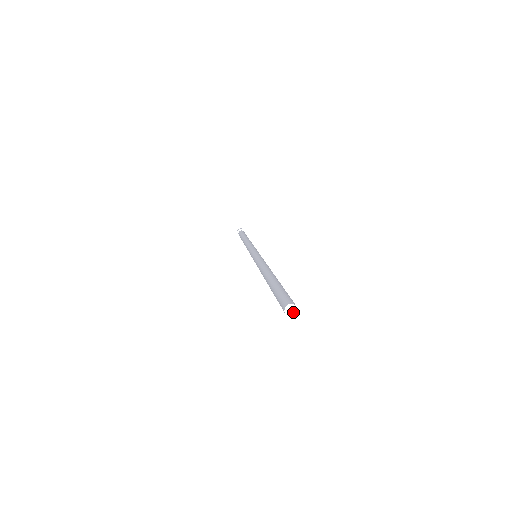
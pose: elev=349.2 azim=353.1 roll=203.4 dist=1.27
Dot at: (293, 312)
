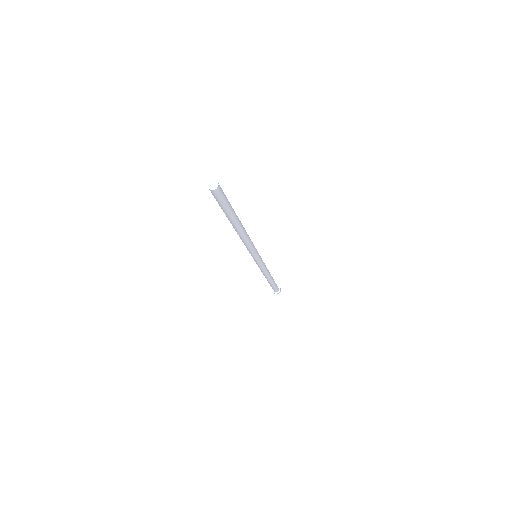
Dot at: (214, 187)
